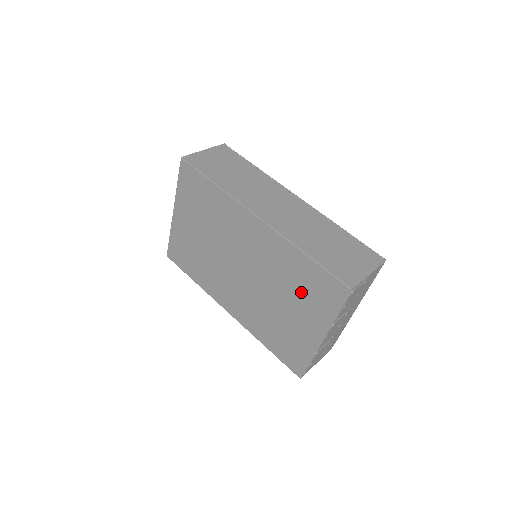
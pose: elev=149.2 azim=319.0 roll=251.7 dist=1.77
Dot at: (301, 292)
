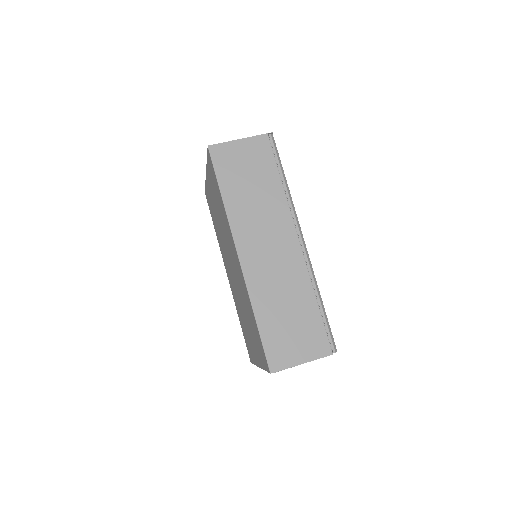
Dot at: (252, 330)
